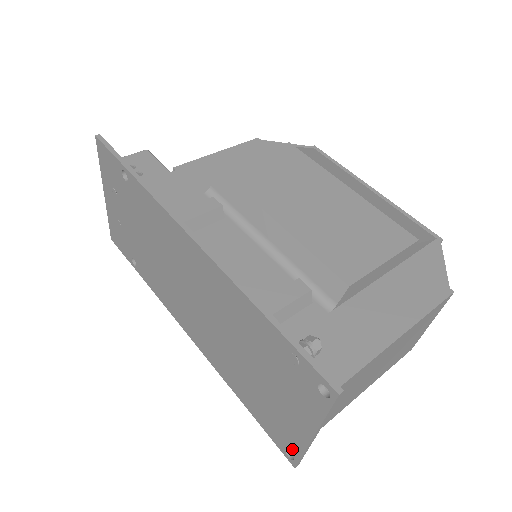
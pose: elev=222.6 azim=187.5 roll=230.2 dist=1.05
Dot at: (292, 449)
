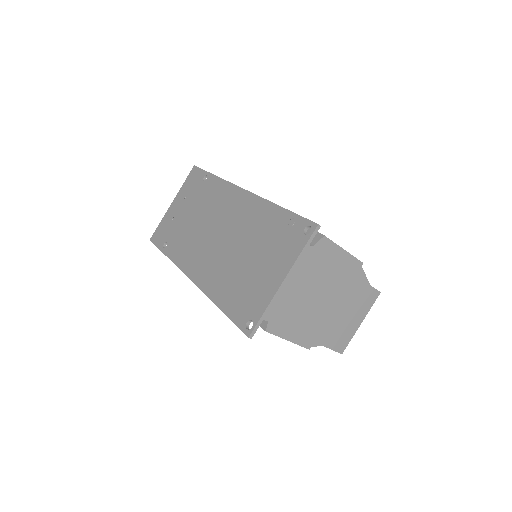
Dot at: (255, 315)
